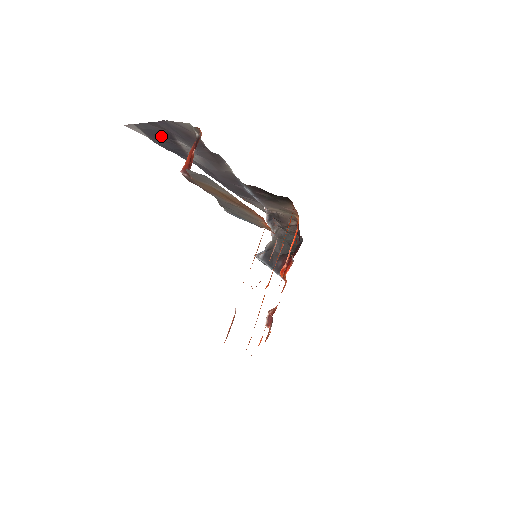
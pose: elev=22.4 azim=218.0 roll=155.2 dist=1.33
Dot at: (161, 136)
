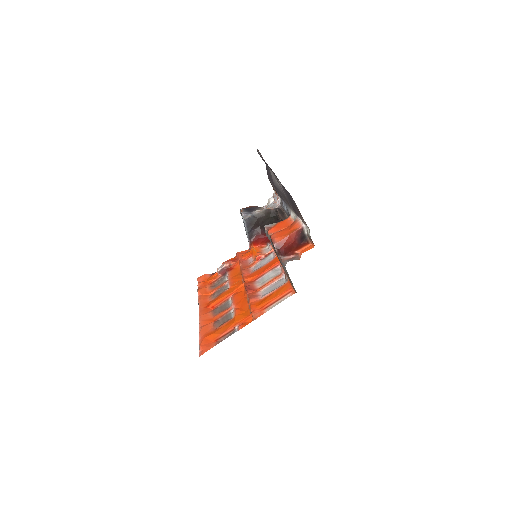
Dot at: occluded
